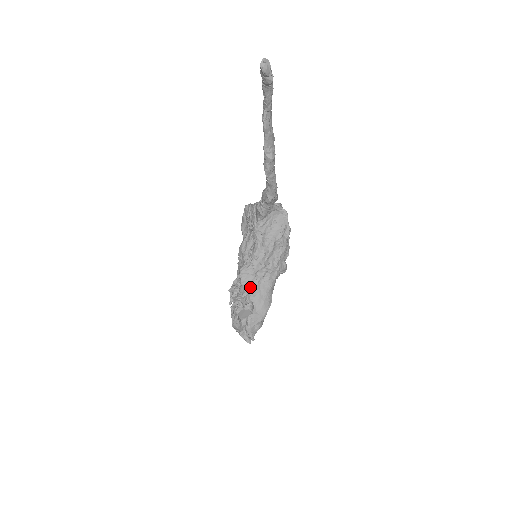
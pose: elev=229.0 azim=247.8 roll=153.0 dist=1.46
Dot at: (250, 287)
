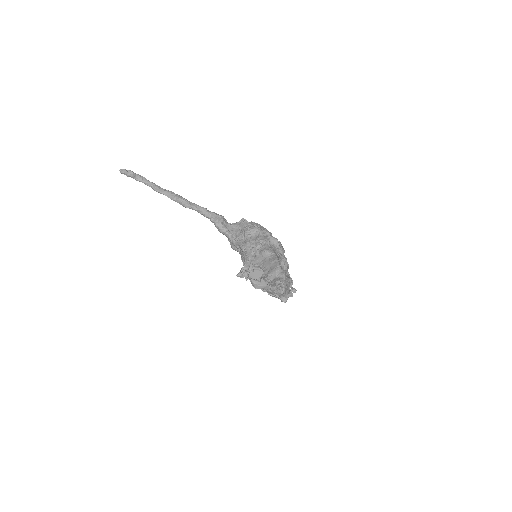
Dot at: occluded
